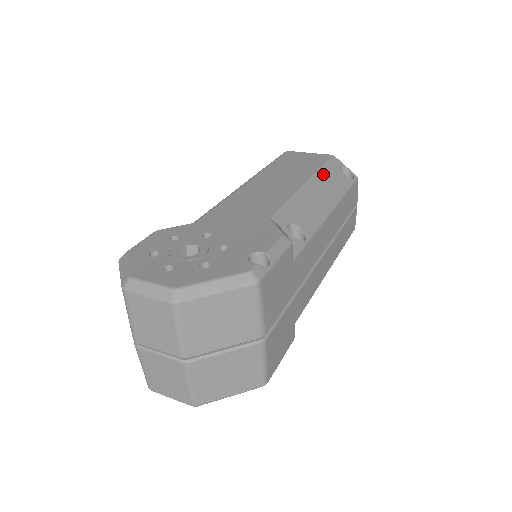
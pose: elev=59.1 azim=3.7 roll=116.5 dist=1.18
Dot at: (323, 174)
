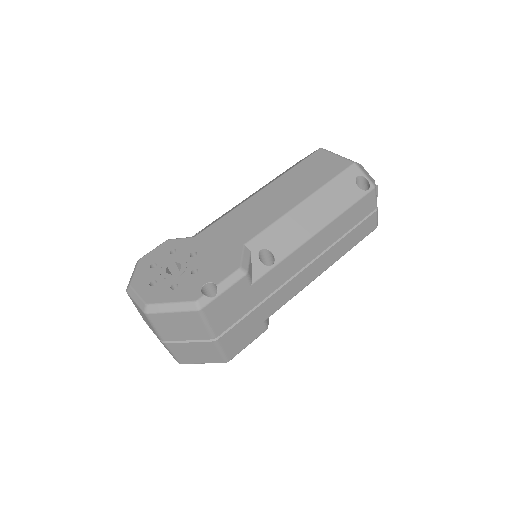
Dot at: (328, 189)
